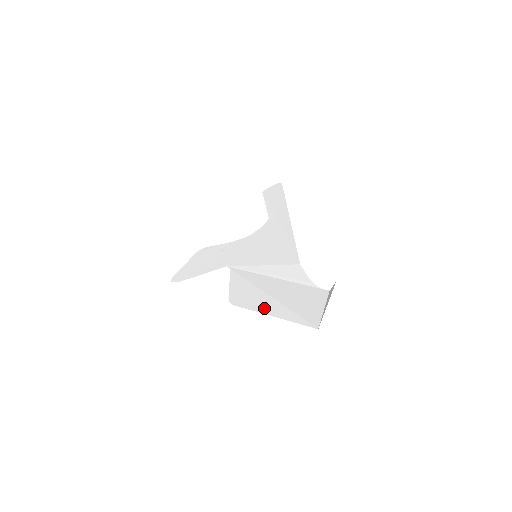
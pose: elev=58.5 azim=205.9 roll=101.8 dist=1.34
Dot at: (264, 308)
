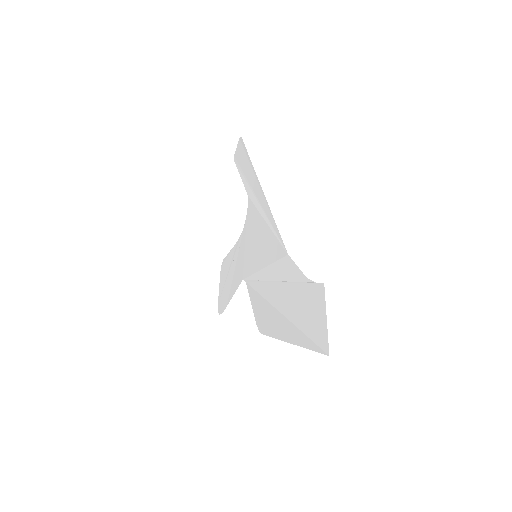
Dot at: (282, 333)
